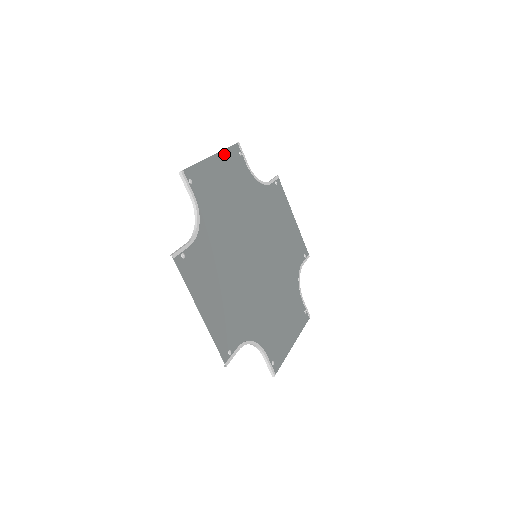
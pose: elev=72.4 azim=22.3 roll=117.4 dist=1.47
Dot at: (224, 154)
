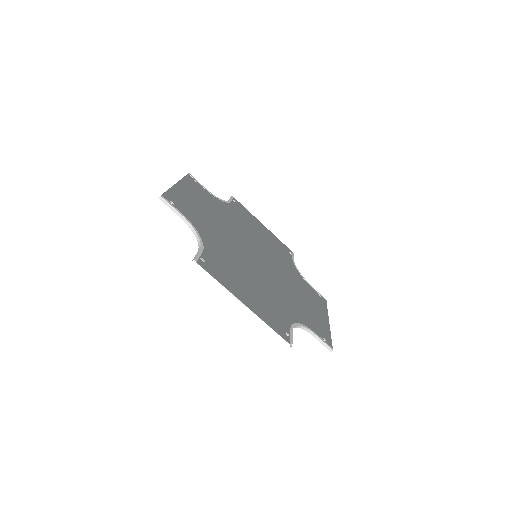
Dot at: (184, 182)
